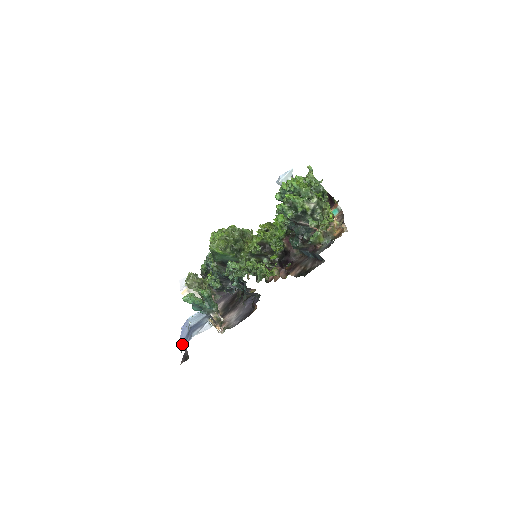
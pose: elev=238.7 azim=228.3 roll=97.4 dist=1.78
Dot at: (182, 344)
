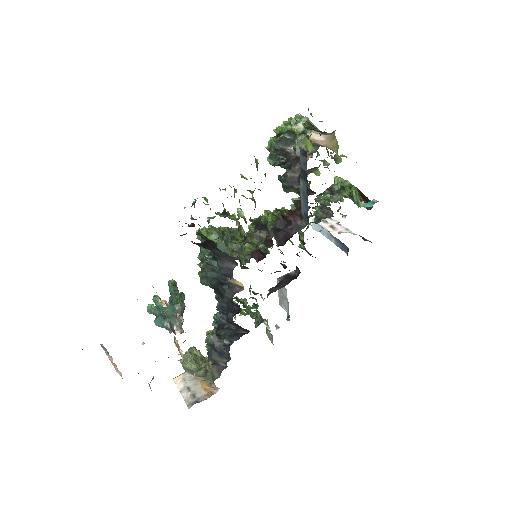
Dot at: occluded
